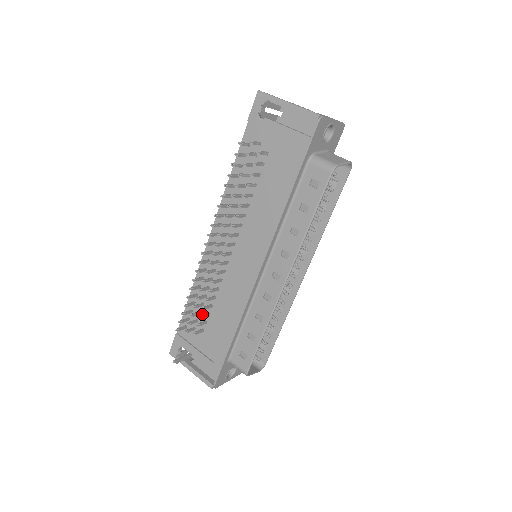
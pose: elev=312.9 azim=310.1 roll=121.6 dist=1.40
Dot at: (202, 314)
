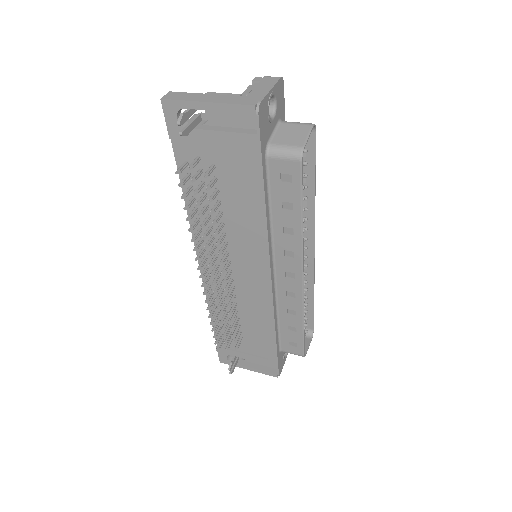
Dot at: (234, 331)
